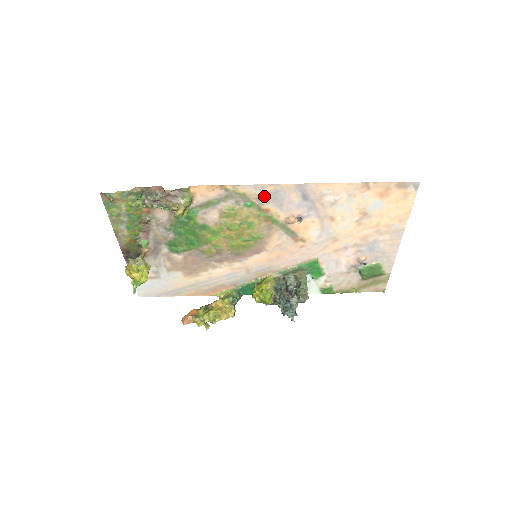
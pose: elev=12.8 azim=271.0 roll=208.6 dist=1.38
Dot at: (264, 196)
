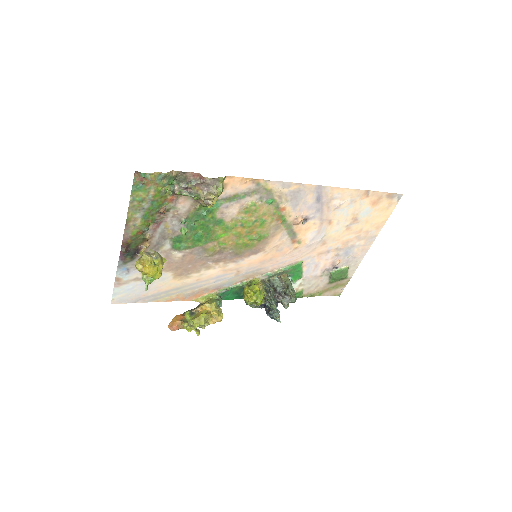
Dot at: (286, 194)
